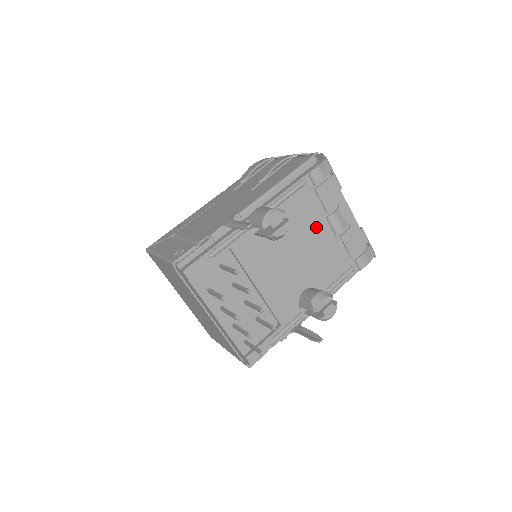
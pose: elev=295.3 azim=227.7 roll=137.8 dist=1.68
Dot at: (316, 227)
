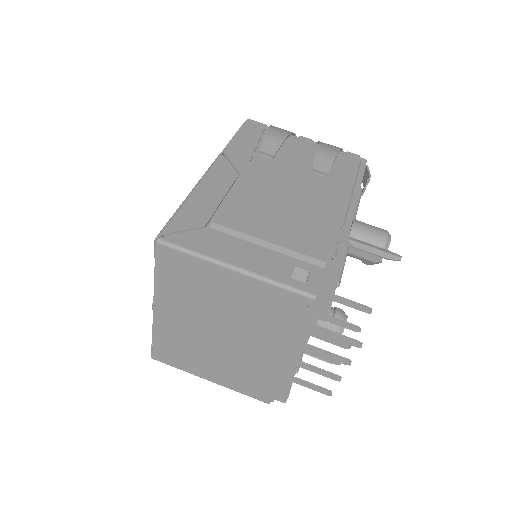
Dot at: occluded
